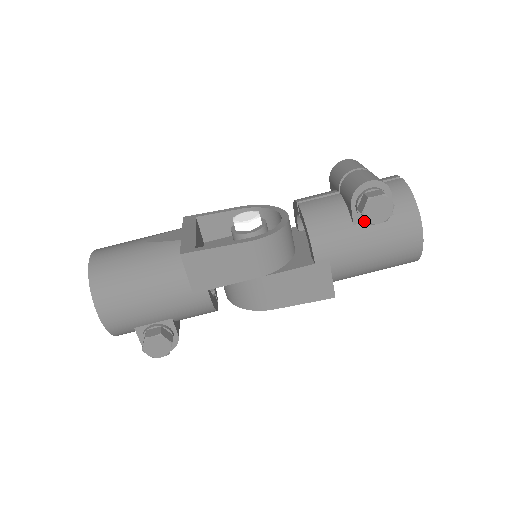
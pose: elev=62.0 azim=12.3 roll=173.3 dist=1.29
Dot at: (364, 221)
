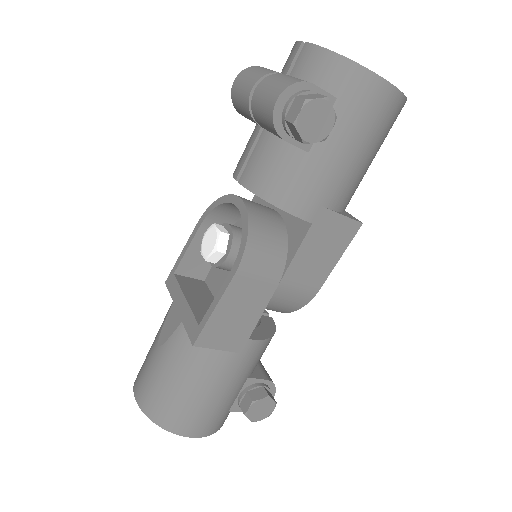
Dot at: occluded
